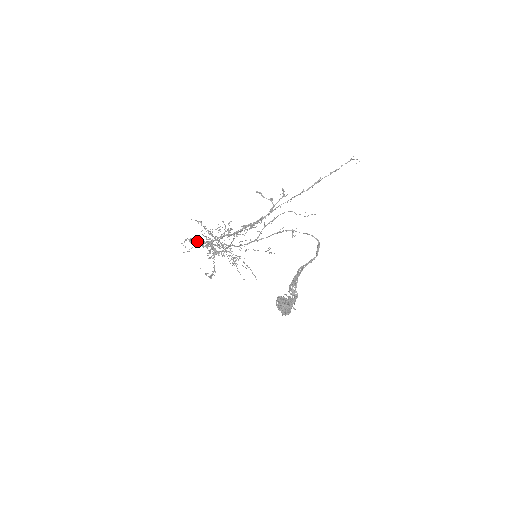
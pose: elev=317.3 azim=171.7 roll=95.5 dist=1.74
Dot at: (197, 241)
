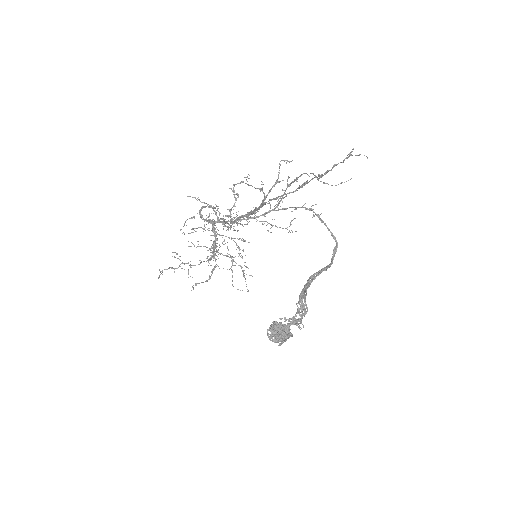
Dot at: occluded
